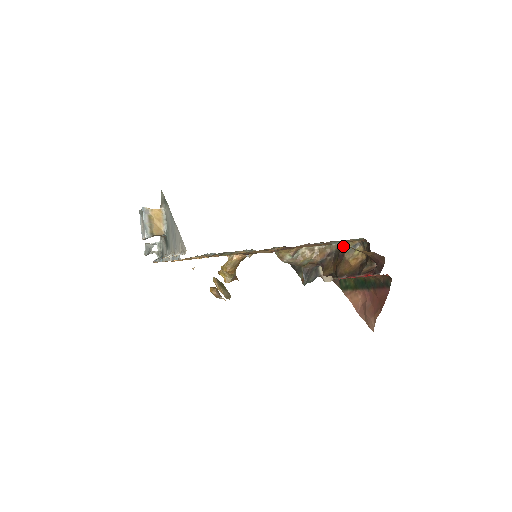
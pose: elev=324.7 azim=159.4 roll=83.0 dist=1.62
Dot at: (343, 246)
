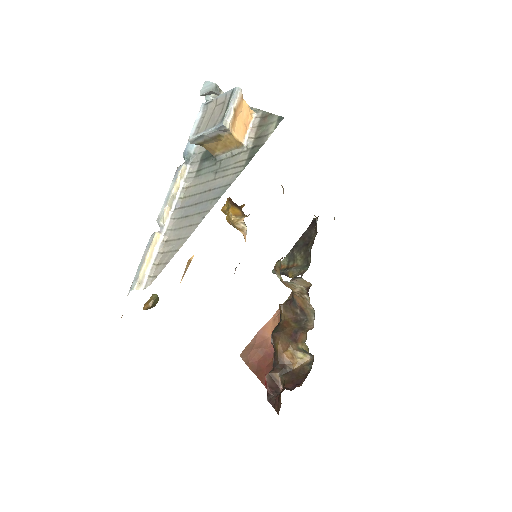
Dot at: (303, 343)
